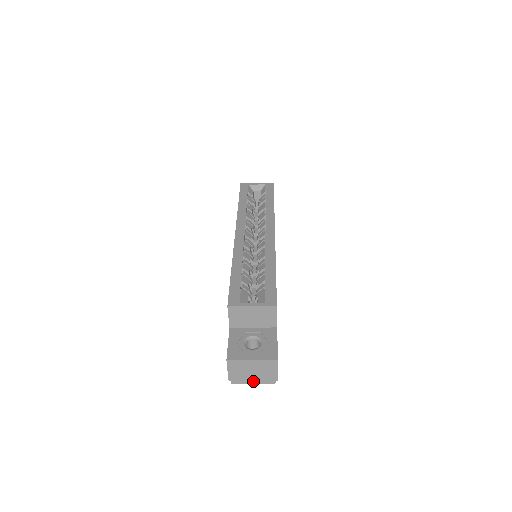
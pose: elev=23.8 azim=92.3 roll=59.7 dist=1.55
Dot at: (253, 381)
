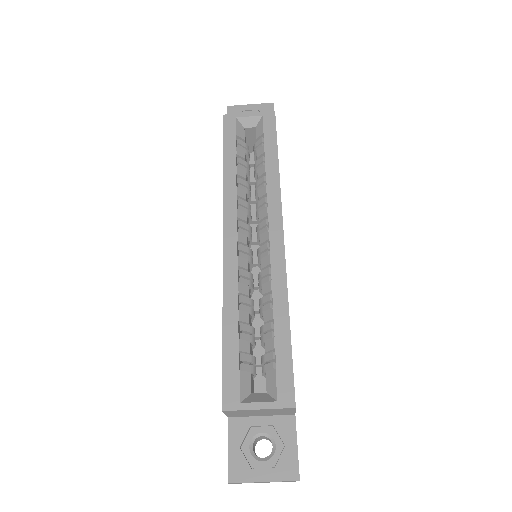
Dot at: (265, 482)
